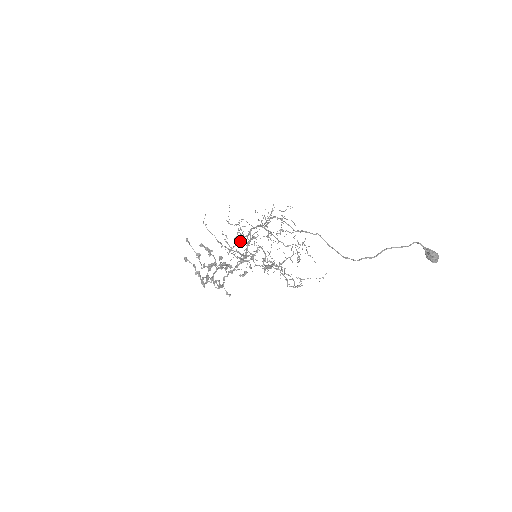
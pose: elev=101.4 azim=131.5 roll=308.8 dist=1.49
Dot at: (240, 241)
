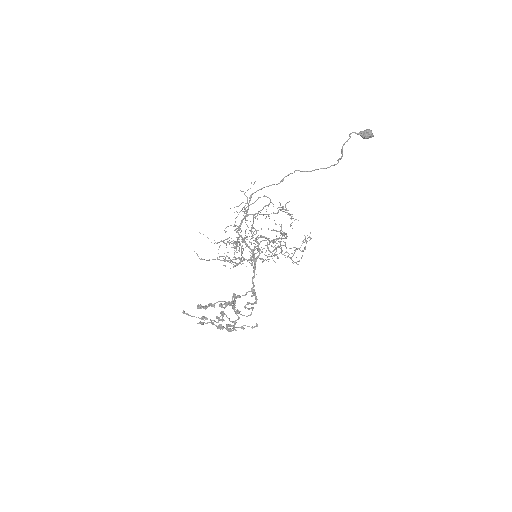
Dot at: occluded
